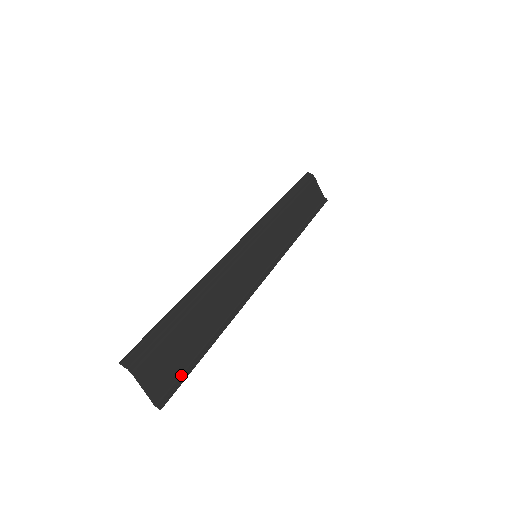
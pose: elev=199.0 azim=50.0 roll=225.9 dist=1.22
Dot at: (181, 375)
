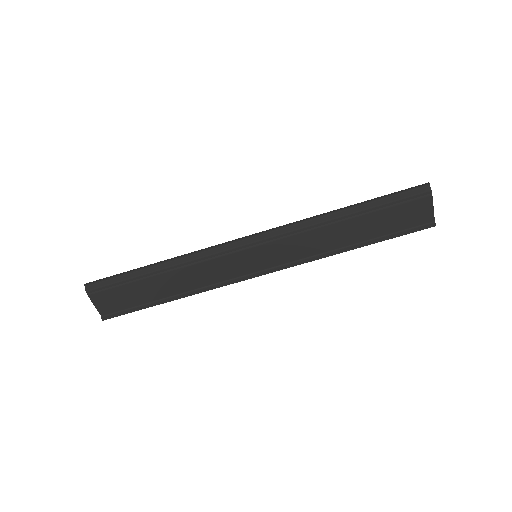
Dot at: (128, 309)
